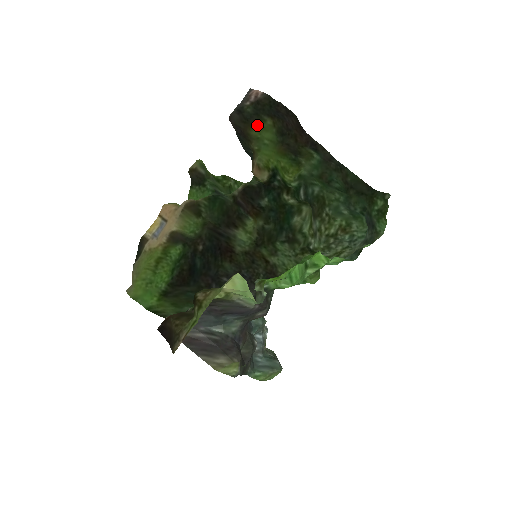
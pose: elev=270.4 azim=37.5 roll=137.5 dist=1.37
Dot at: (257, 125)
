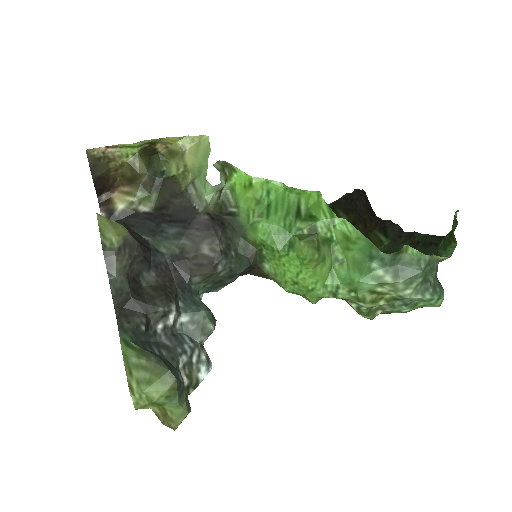
Dot at: occluded
